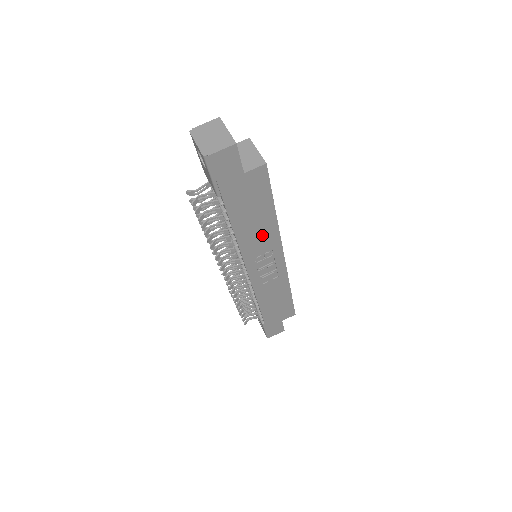
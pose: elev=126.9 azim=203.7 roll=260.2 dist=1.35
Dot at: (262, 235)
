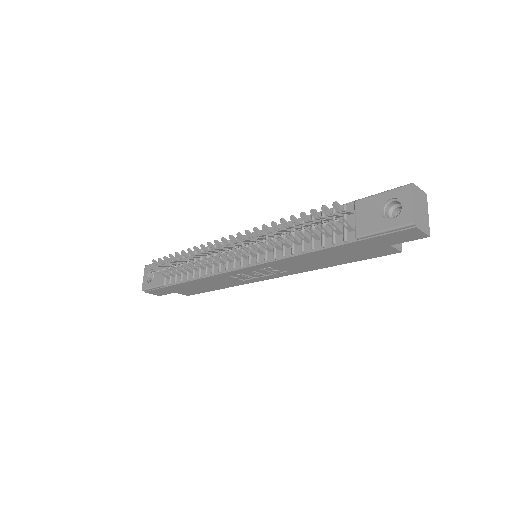
Dot at: (304, 265)
